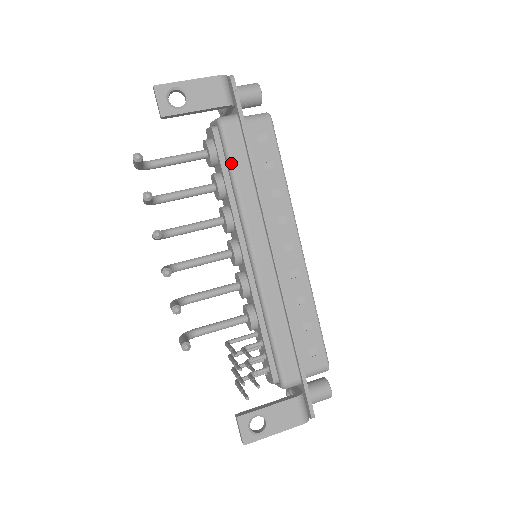
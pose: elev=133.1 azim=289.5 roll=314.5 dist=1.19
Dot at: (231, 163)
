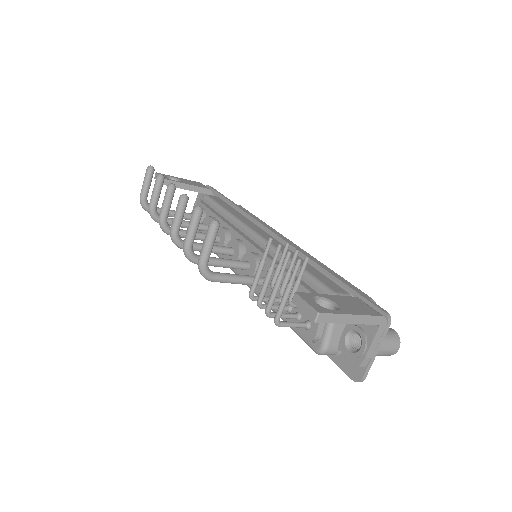
Dot at: (219, 204)
